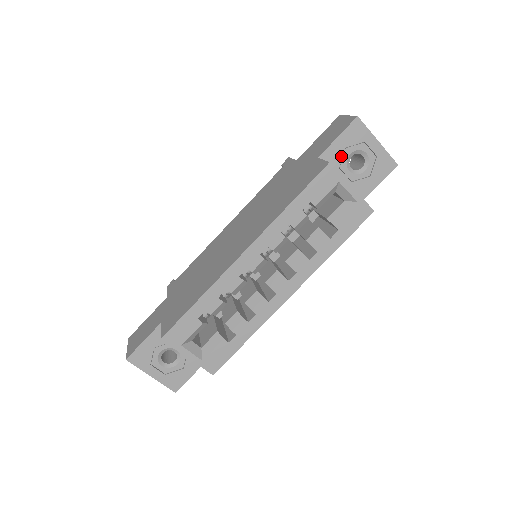
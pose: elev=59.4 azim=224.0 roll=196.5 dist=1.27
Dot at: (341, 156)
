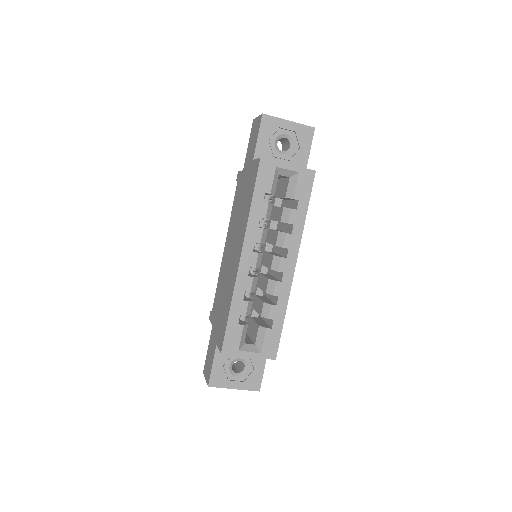
Dot at: (269, 148)
